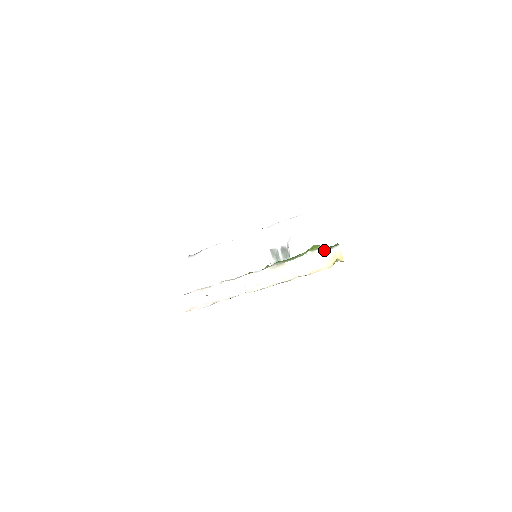
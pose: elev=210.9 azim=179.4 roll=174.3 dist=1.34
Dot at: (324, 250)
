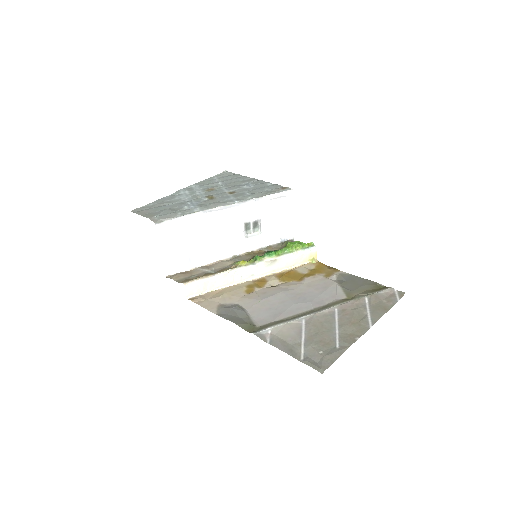
Dot at: (305, 250)
